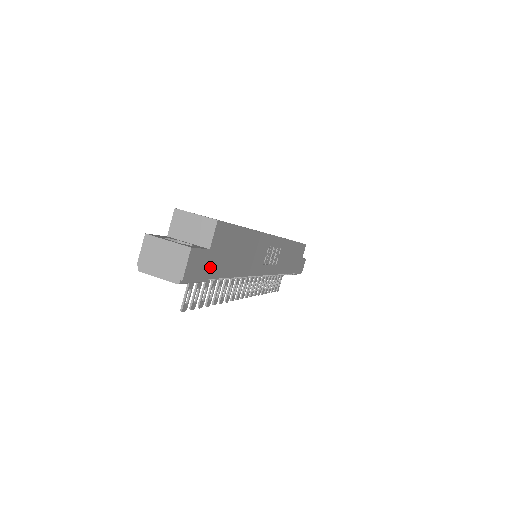
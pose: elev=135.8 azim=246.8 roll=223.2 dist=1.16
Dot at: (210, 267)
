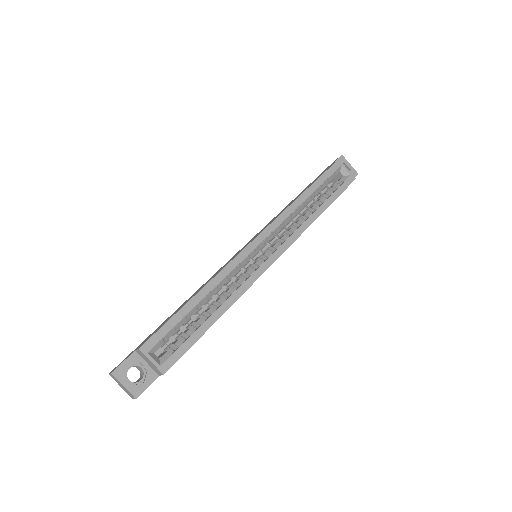
Dot at: occluded
